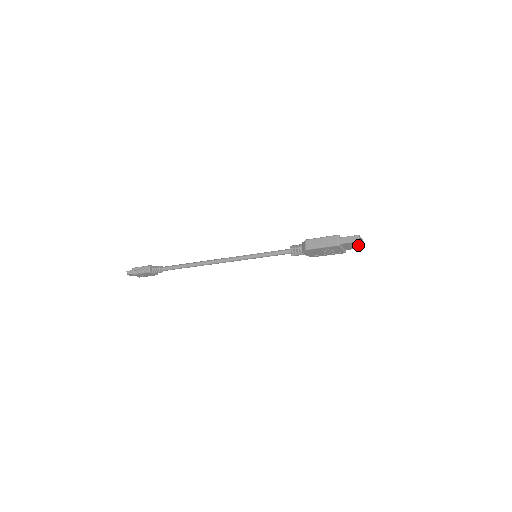
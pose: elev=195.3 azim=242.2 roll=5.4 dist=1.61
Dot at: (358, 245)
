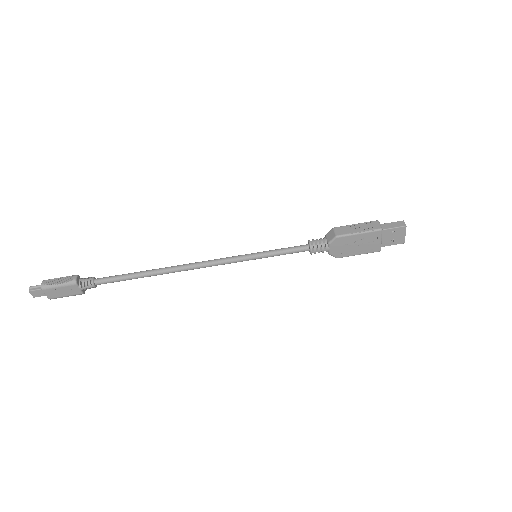
Dot at: (400, 236)
